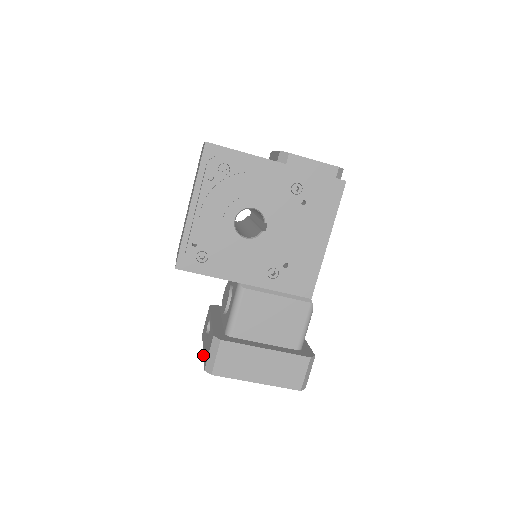
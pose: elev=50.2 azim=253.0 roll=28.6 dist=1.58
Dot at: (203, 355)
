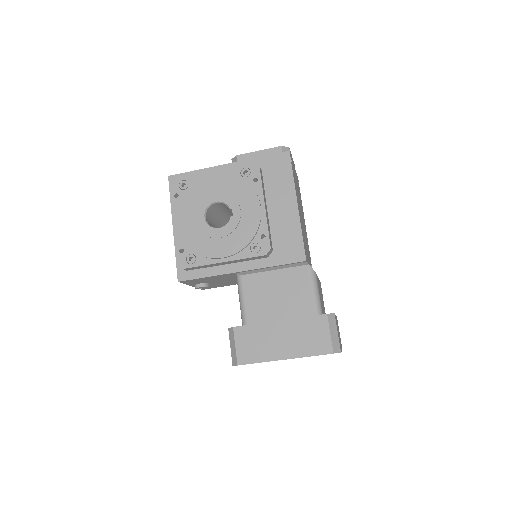
Dot at: occluded
